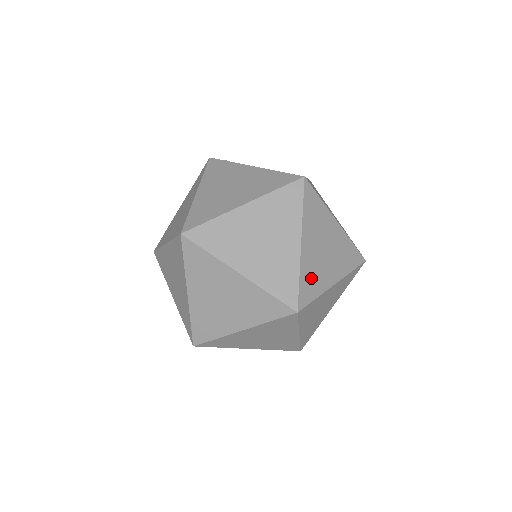
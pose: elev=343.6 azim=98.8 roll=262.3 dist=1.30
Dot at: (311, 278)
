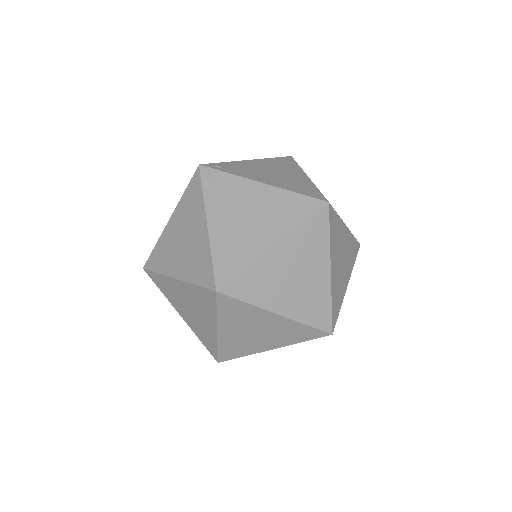
Dot at: (337, 296)
